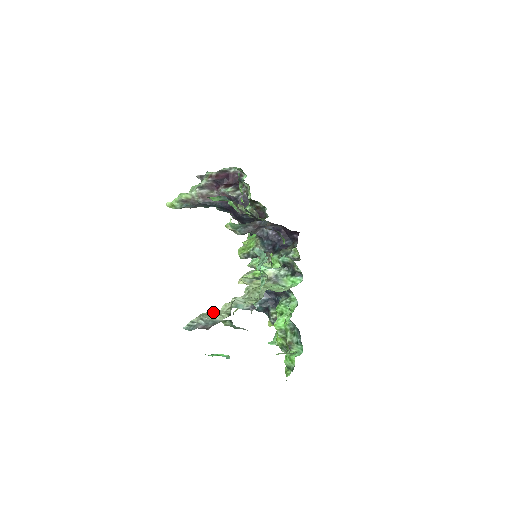
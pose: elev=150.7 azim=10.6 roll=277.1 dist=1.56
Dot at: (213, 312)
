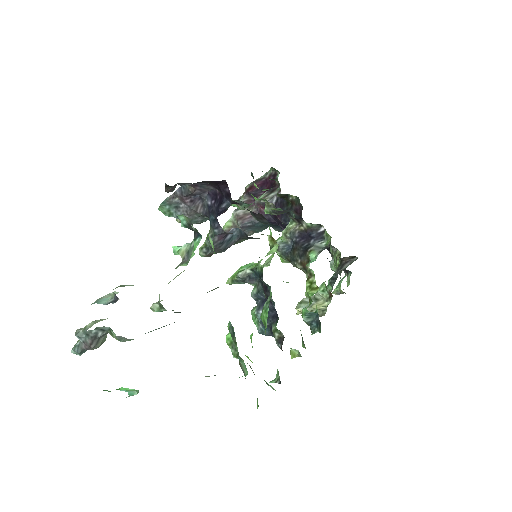
Dot at: (93, 321)
